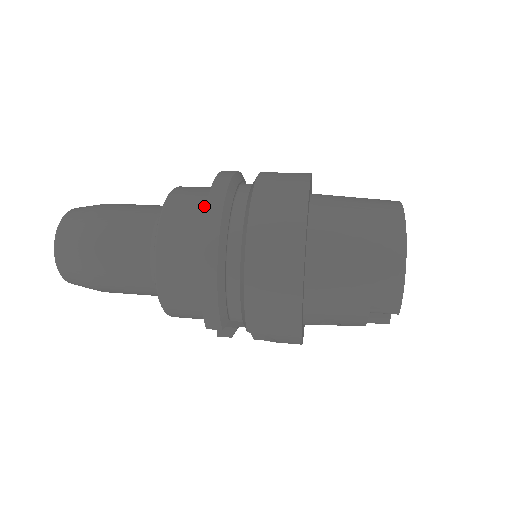
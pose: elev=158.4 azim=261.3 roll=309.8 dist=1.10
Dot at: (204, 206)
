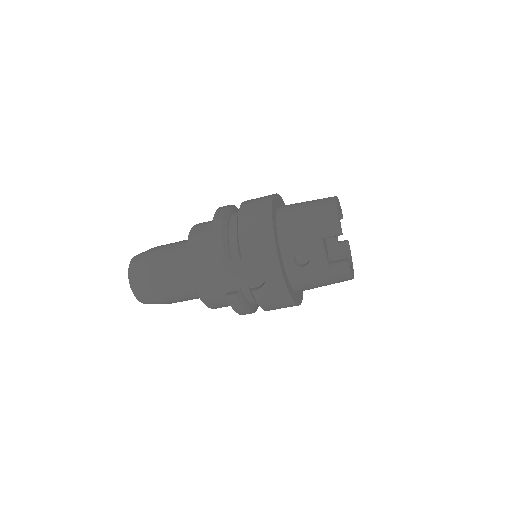
Dot at: occluded
